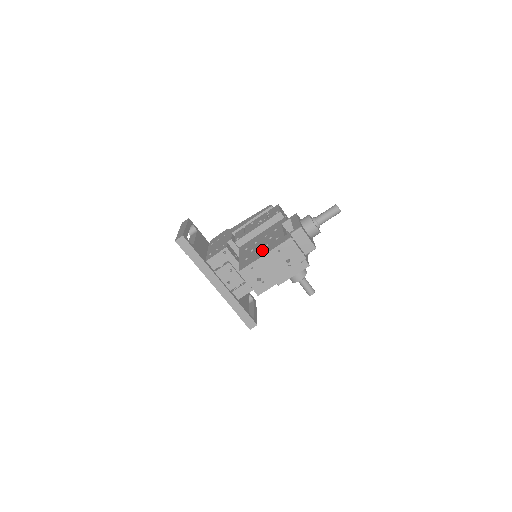
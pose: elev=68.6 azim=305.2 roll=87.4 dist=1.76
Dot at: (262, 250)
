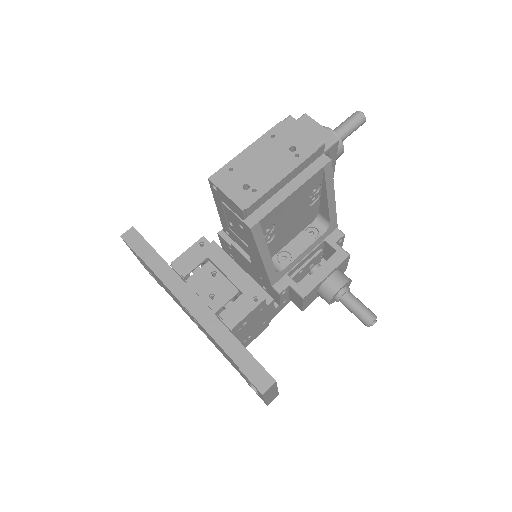
Dot at: occluded
